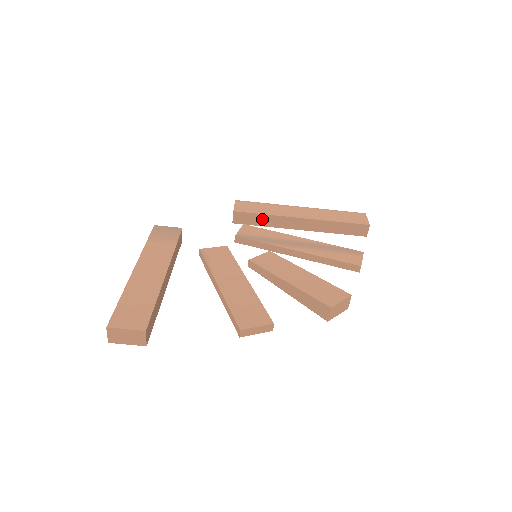
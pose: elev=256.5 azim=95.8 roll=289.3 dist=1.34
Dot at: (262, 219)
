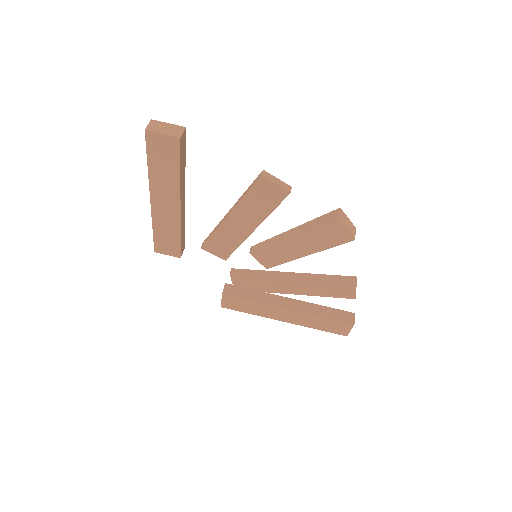
Dot at: (252, 294)
